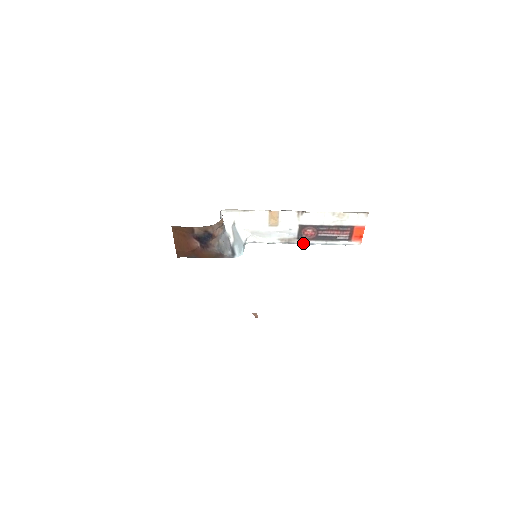
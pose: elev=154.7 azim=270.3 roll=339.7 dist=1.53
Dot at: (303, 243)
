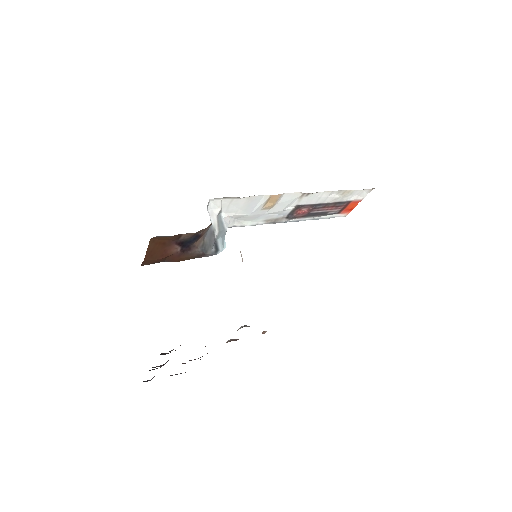
Dot at: (290, 221)
